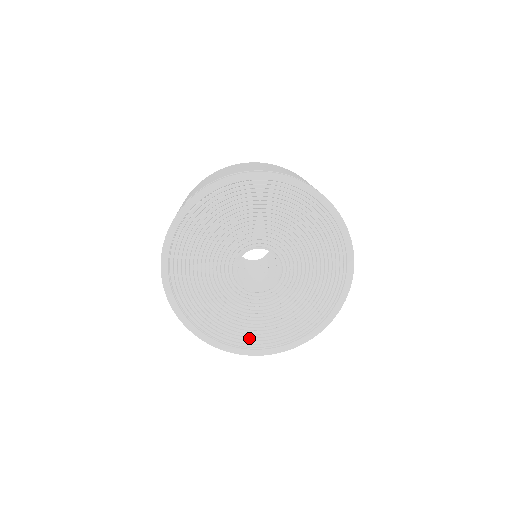
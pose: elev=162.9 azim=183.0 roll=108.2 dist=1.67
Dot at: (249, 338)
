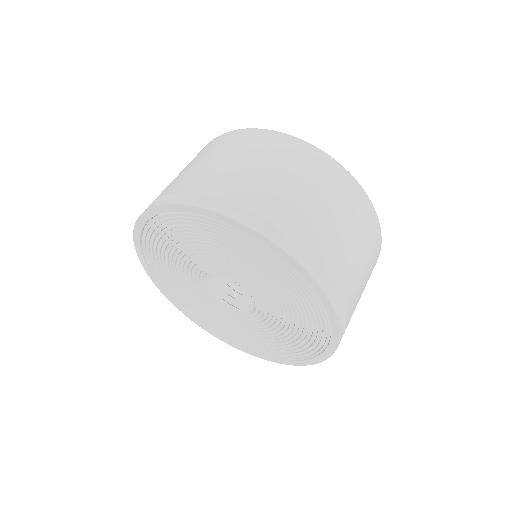
Dot at: (244, 342)
